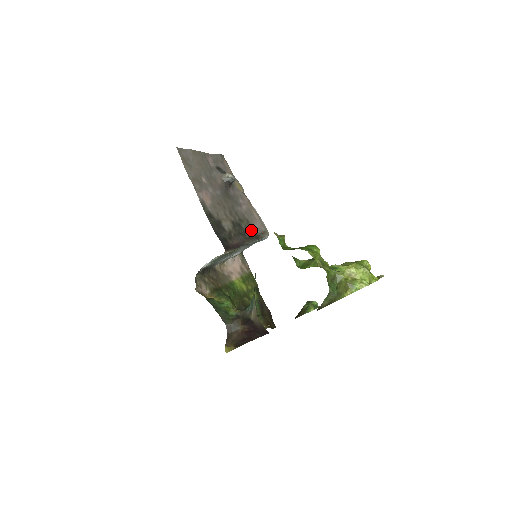
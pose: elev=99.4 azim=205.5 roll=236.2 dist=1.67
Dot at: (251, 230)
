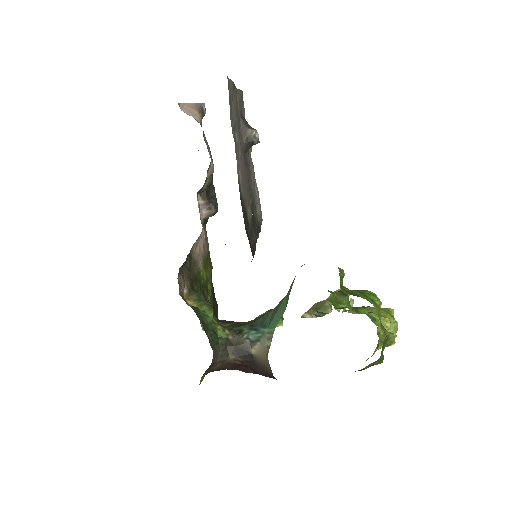
Dot at: (256, 217)
